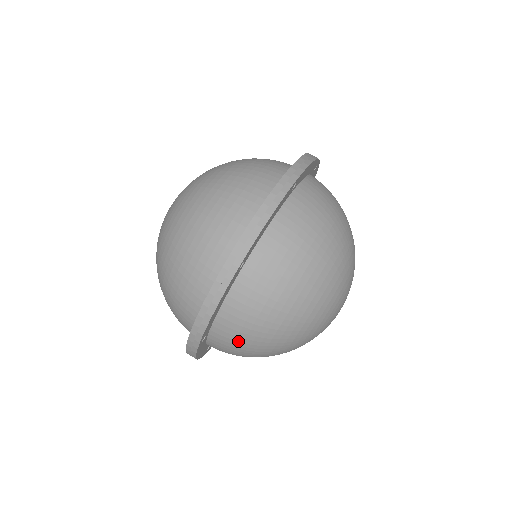
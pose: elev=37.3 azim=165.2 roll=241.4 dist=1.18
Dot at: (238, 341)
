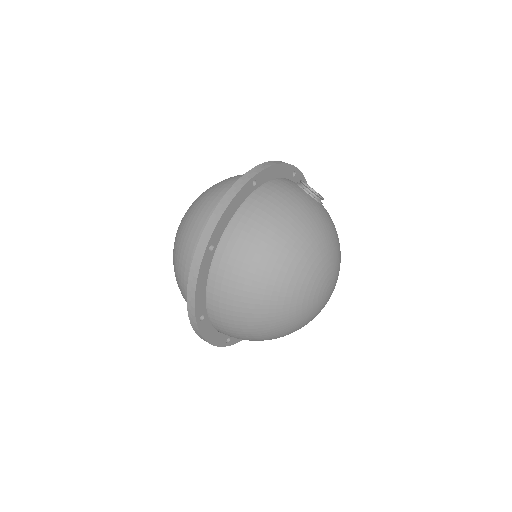
Dot at: occluded
